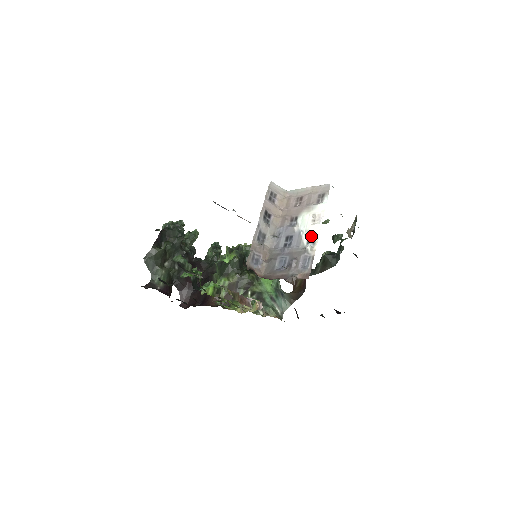
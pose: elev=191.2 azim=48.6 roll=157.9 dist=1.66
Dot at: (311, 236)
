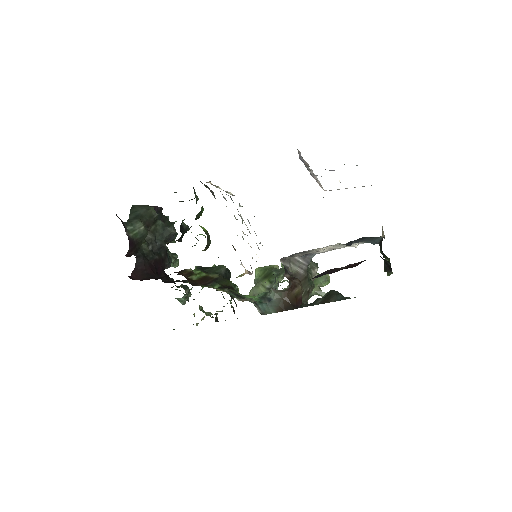
Dot at: occluded
